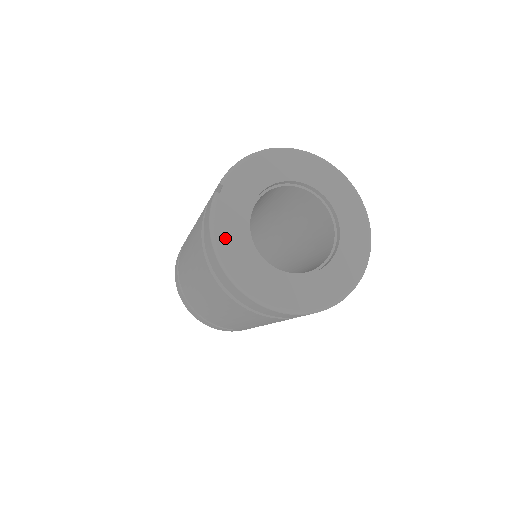
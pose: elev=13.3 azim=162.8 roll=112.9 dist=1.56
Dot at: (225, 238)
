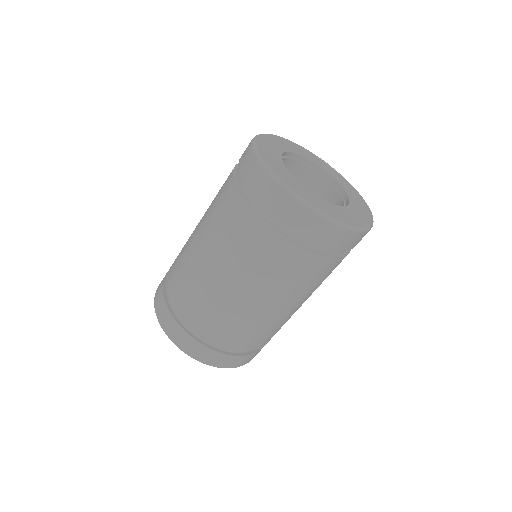
Dot at: (264, 153)
